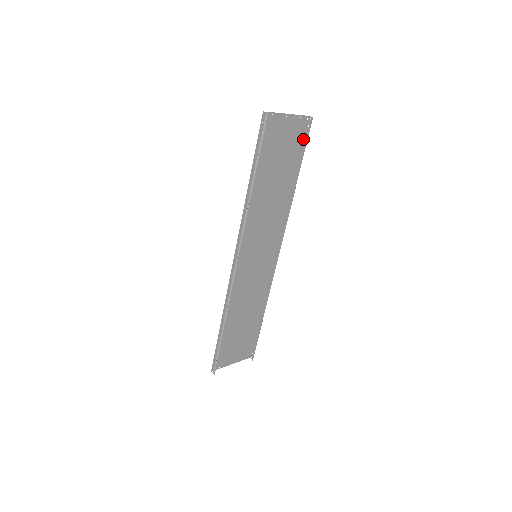
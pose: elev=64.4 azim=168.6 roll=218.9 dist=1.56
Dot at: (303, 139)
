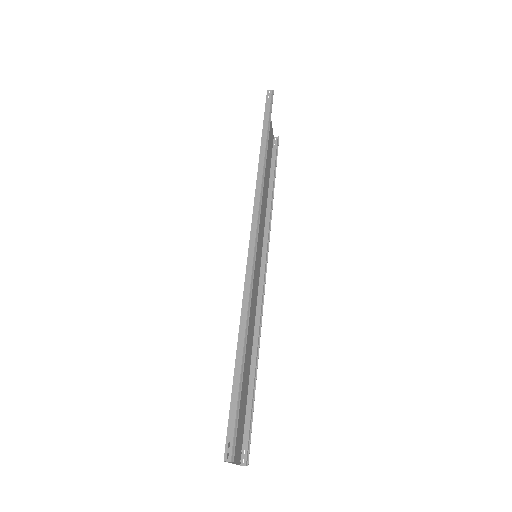
Dot at: (271, 154)
